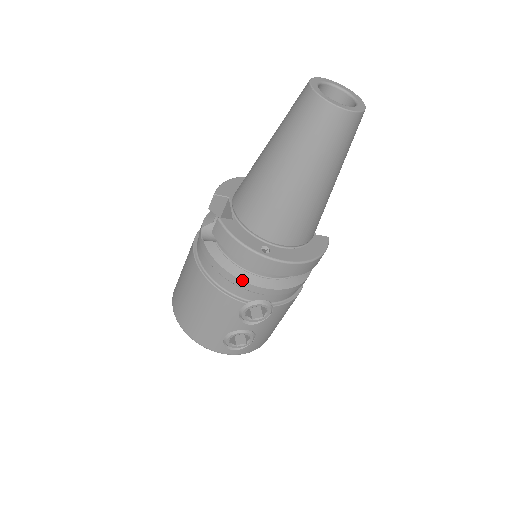
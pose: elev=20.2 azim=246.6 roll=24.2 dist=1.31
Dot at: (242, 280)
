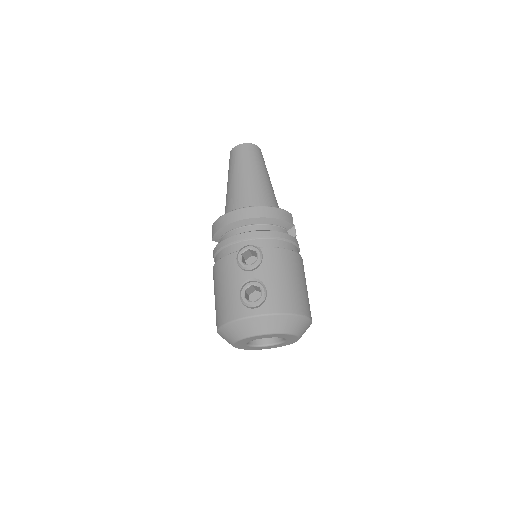
Dot at: (228, 238)
